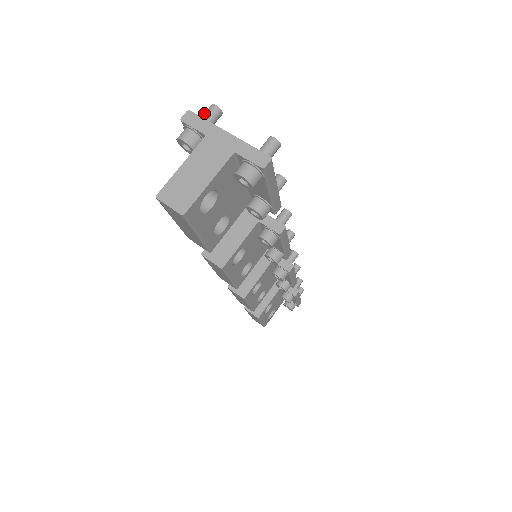
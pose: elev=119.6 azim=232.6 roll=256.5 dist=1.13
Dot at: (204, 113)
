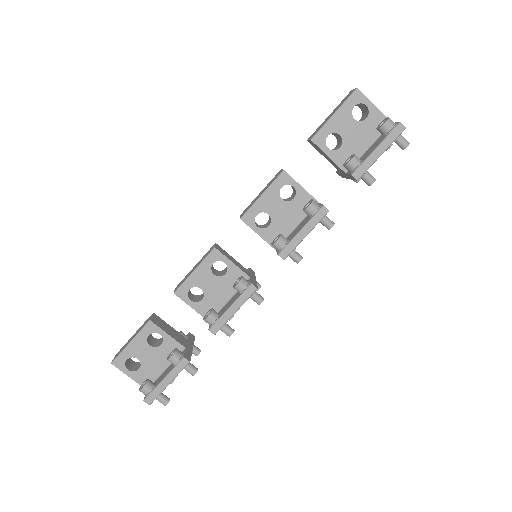
Dot at: occluded
